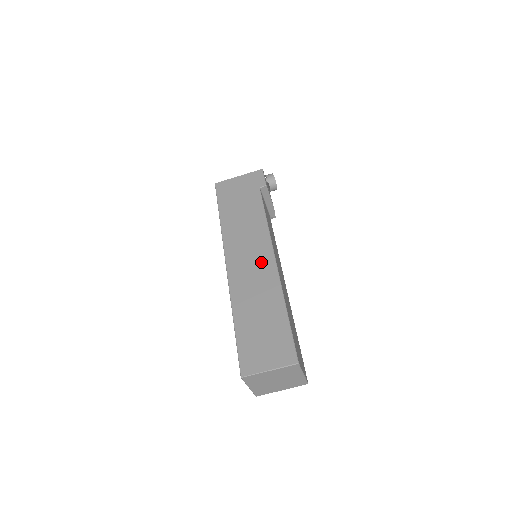
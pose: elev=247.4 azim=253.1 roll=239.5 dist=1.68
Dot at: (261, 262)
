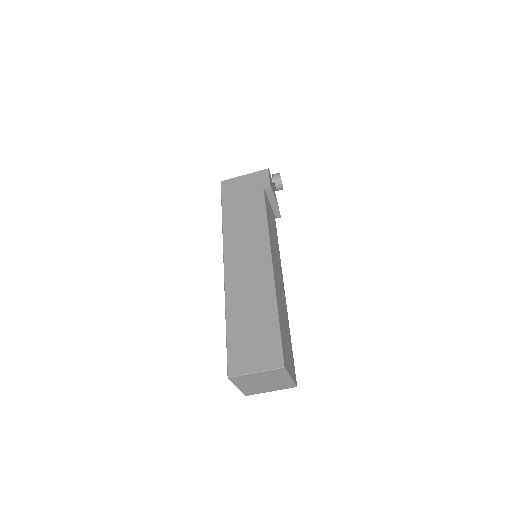
Dot at: (258, 263)
